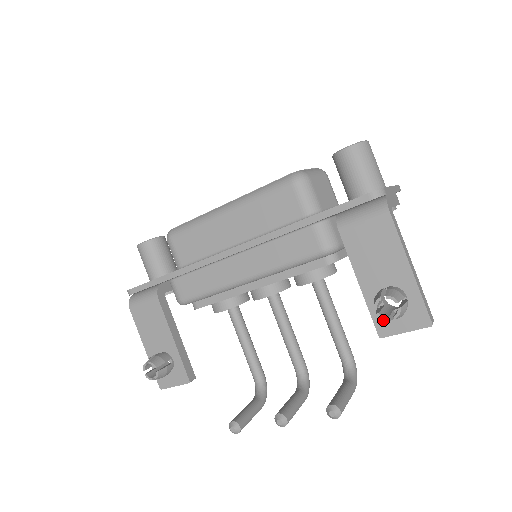
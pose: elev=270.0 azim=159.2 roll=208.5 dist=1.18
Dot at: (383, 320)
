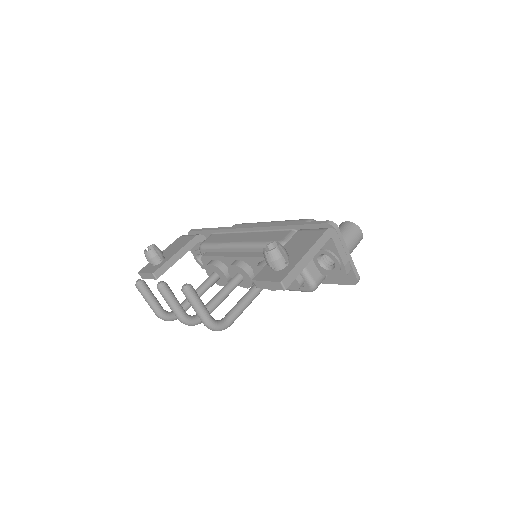
Dot at: (265, 272)
